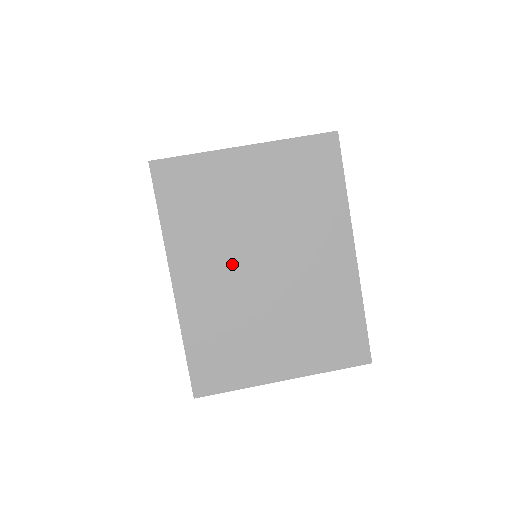
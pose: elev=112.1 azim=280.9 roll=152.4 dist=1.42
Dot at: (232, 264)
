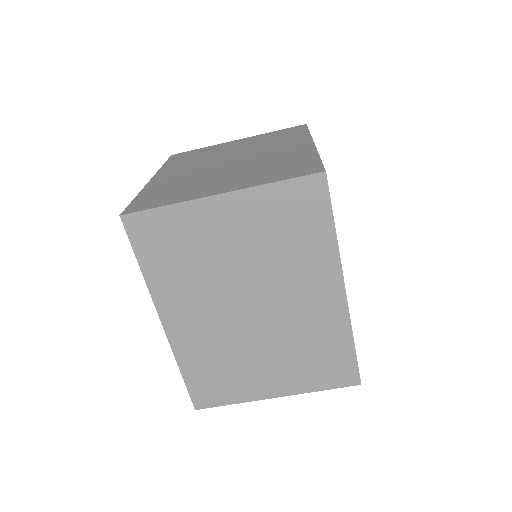
Dot at: (218, 306)
